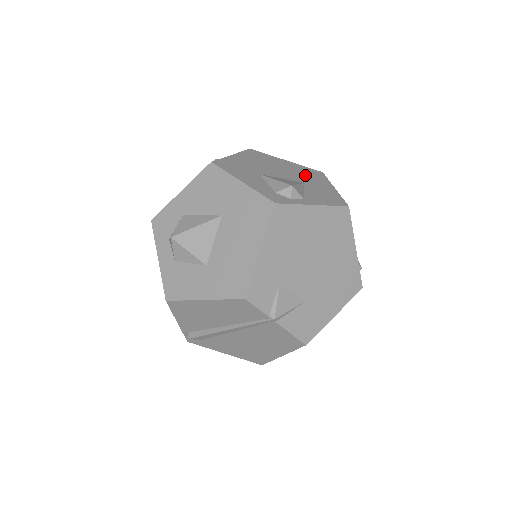
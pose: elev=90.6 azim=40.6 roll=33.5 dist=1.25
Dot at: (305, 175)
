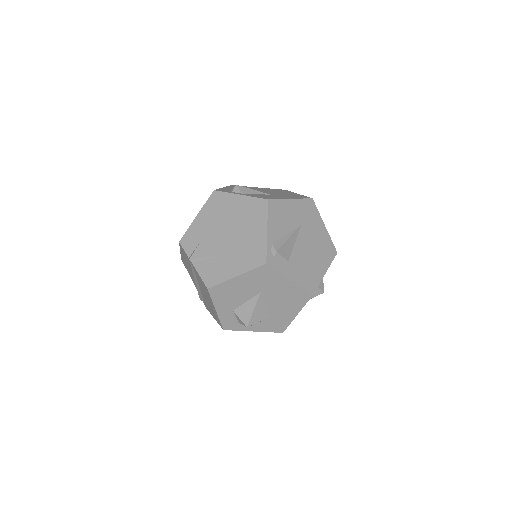
Dot at: (287, 195)
